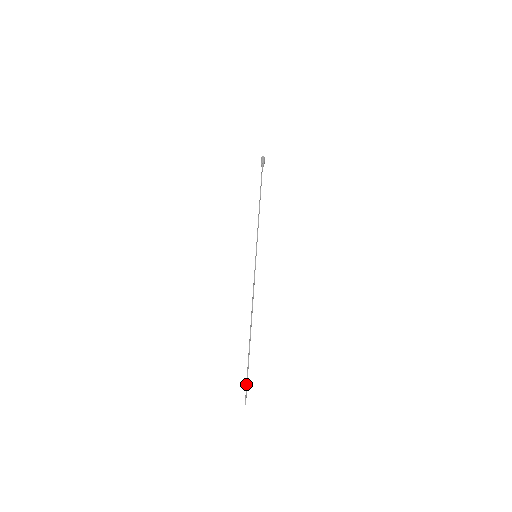
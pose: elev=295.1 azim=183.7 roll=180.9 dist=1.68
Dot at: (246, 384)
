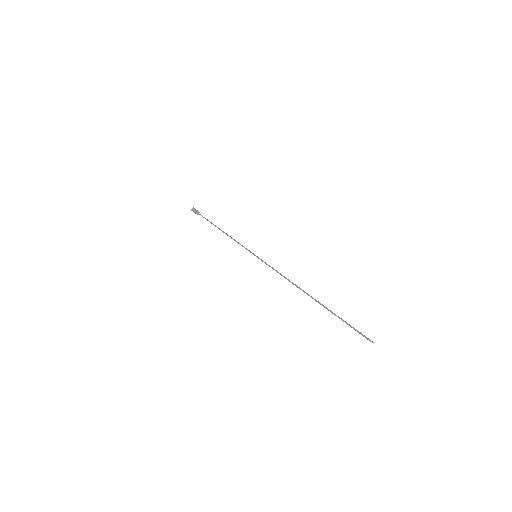
Dot at: occluded
